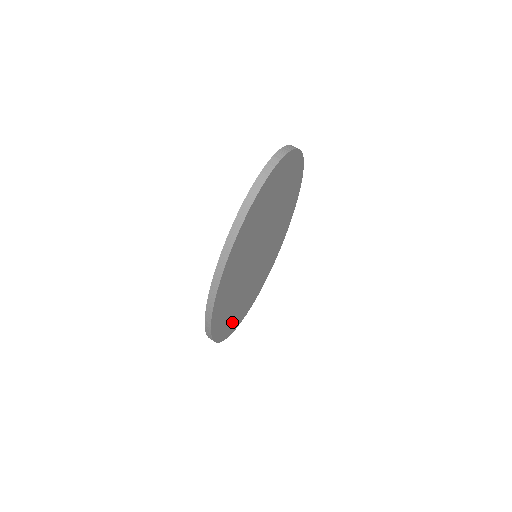
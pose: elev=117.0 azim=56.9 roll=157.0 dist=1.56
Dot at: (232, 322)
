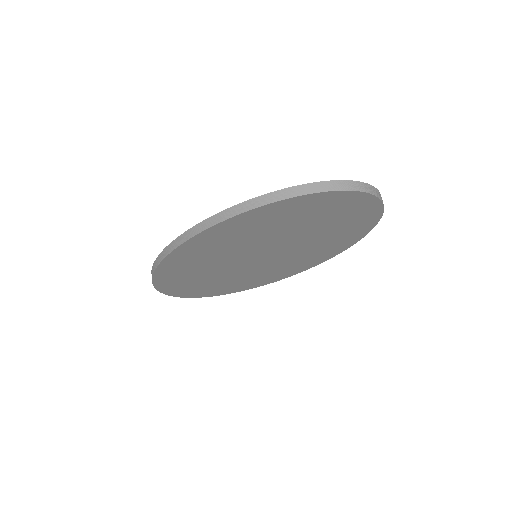
Dot at: (186, 288)
